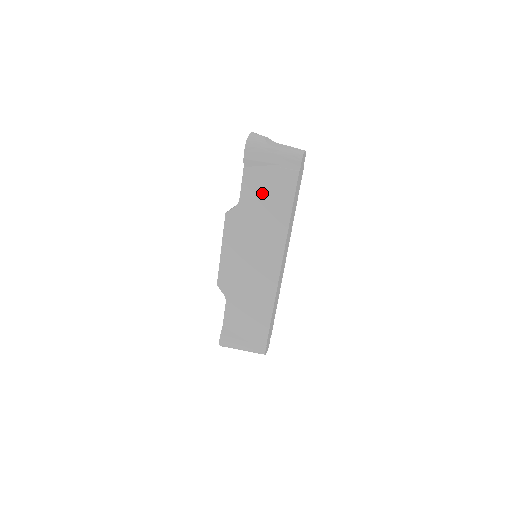
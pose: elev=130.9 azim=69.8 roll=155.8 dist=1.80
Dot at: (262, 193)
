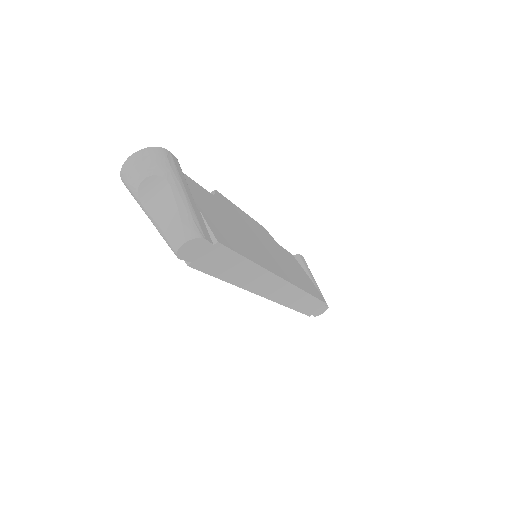
Dot at: occluded
